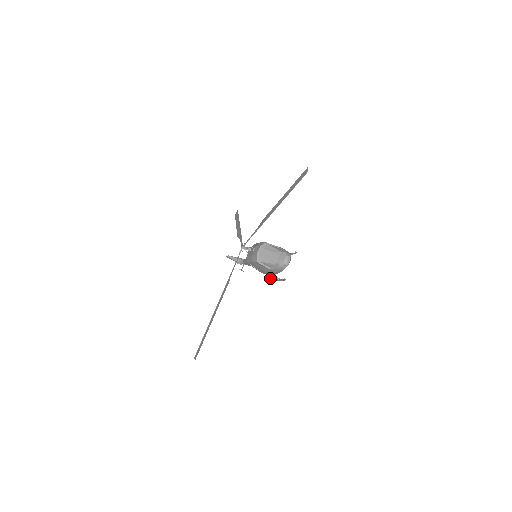
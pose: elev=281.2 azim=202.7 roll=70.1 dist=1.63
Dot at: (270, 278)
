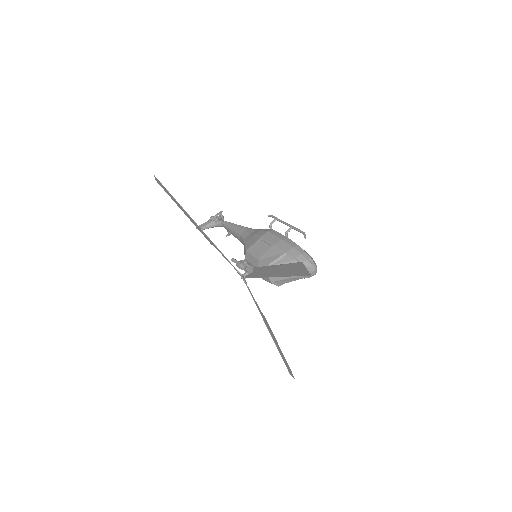
Dot at: occluded
